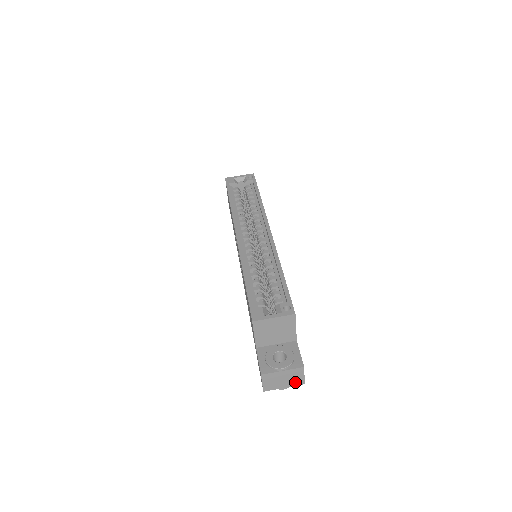
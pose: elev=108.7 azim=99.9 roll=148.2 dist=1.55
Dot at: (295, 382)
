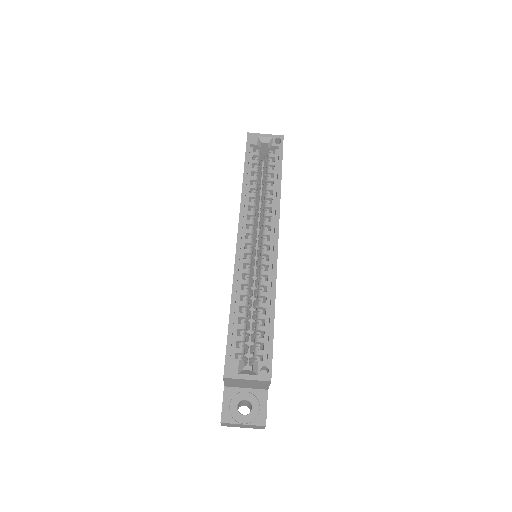
Dot at: (255, 428)
